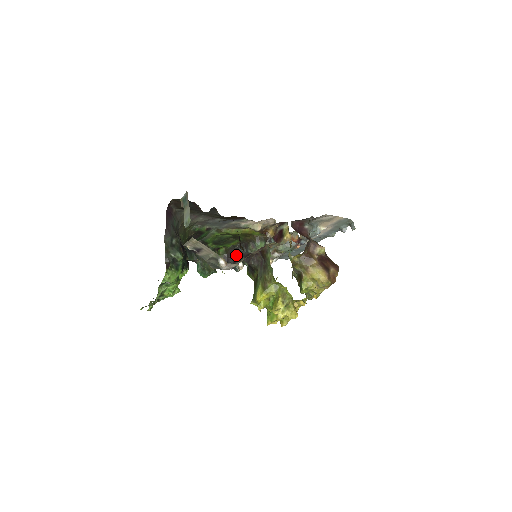
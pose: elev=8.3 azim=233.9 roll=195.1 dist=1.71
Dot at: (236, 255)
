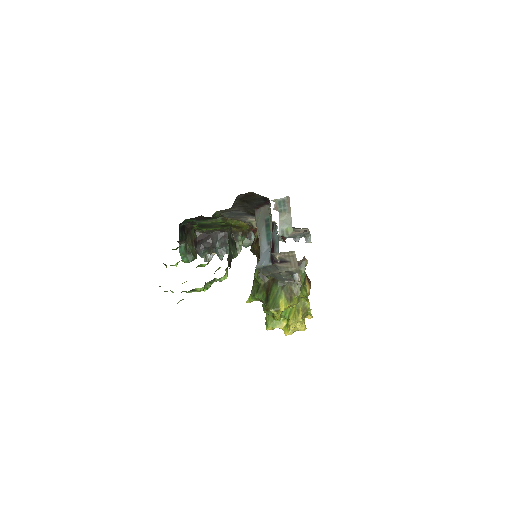
Dot at: (208, 241)
